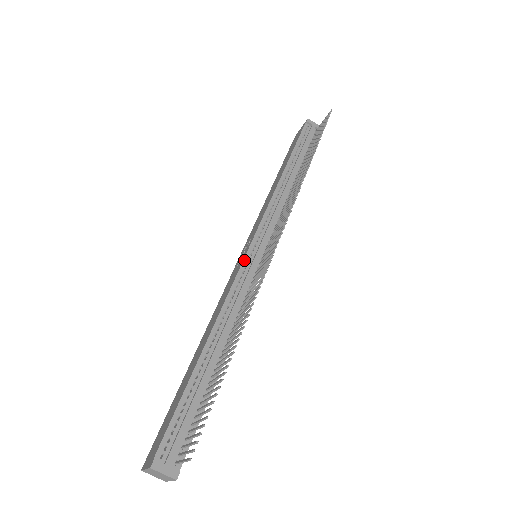
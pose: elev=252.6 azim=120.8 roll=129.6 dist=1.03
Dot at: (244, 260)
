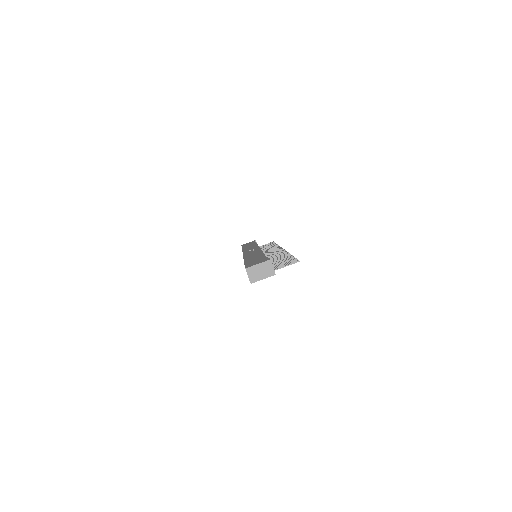
Dot at: occluded
